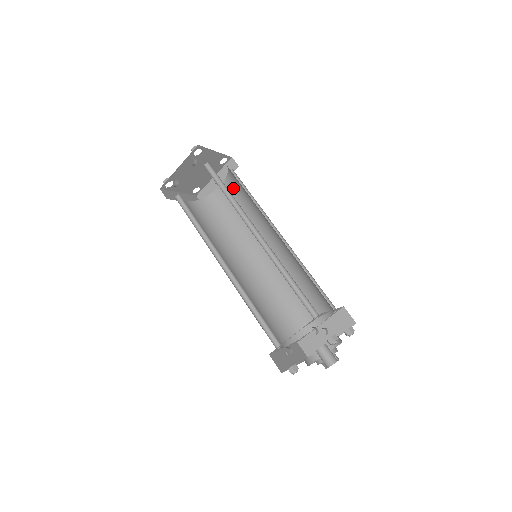
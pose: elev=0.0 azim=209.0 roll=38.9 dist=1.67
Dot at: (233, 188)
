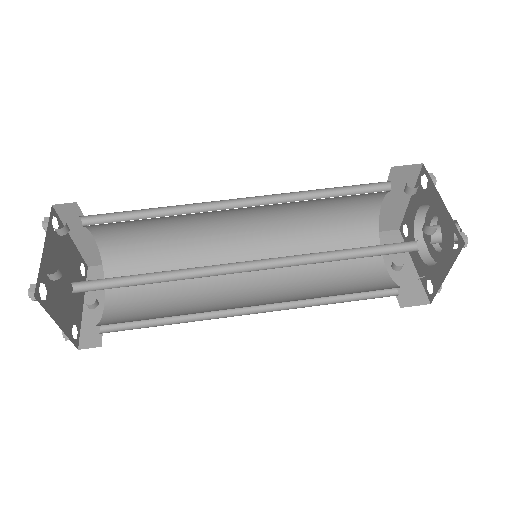
Dot at: occluded
